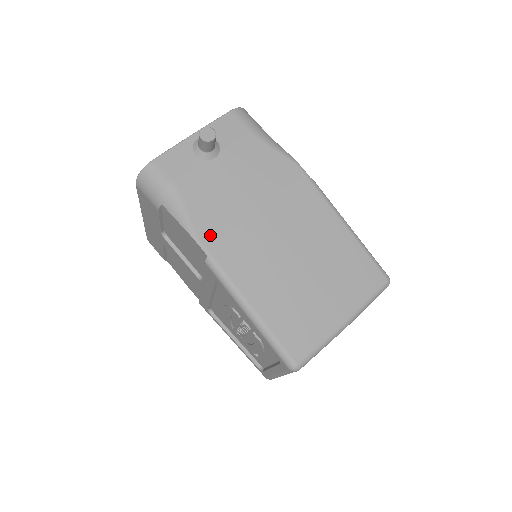
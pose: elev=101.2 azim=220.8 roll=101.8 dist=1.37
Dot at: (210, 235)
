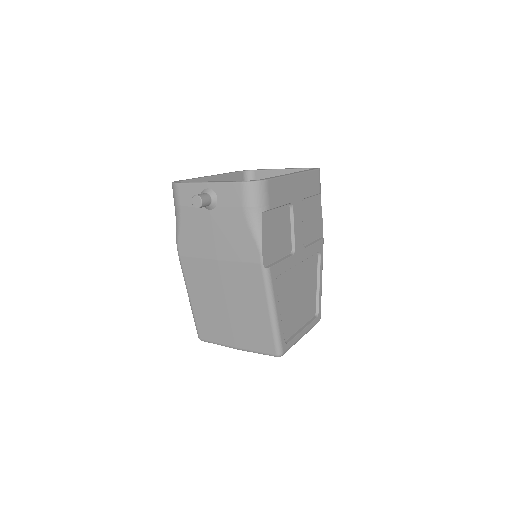
Dot at: (185, 251)
